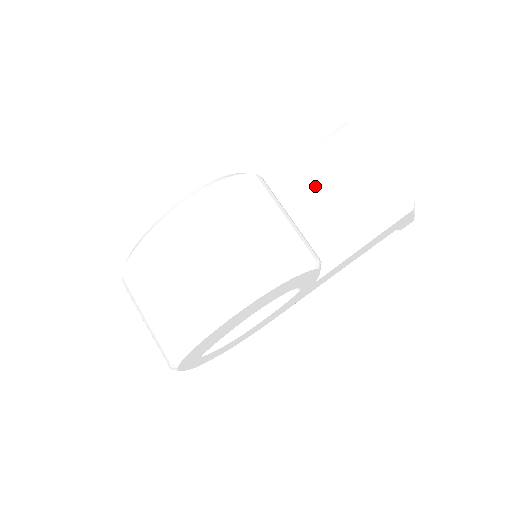
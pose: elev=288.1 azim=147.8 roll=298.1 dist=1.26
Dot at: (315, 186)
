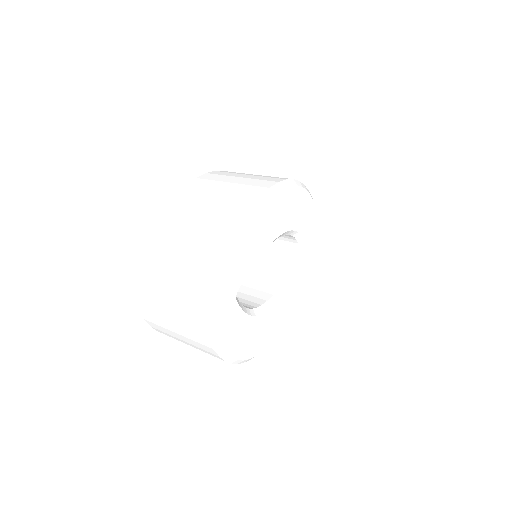
Dot at: occluded
